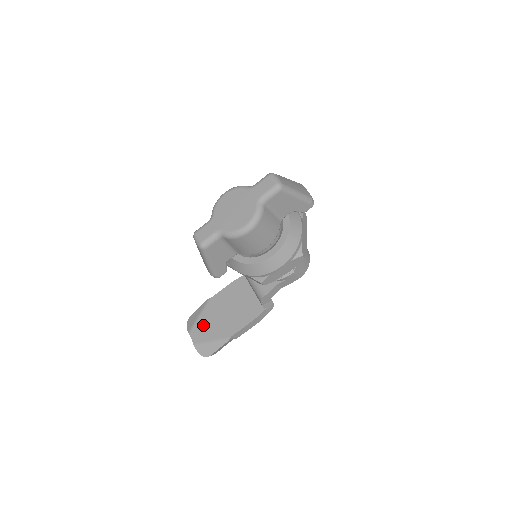
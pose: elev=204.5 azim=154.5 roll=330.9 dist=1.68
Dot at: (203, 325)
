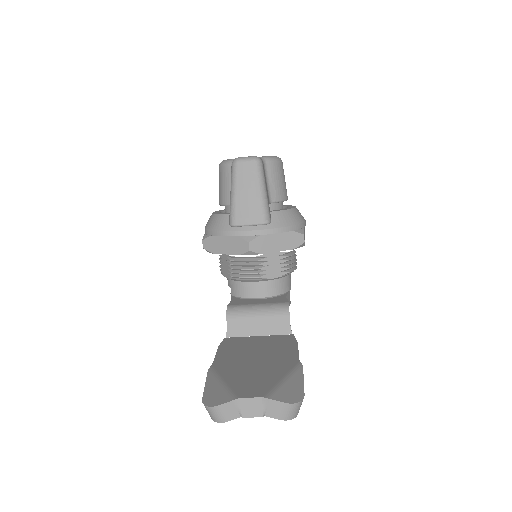
Dot at: (245, 380)
